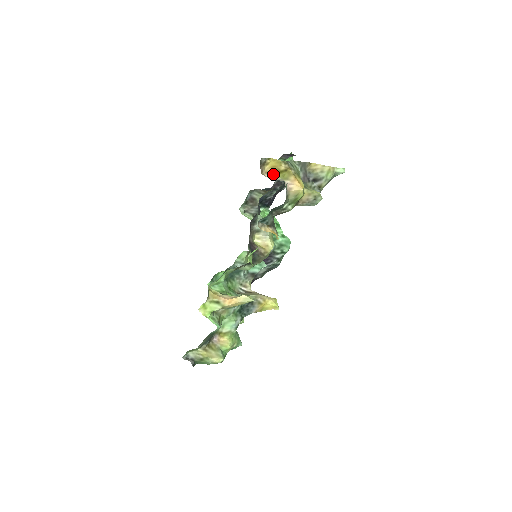
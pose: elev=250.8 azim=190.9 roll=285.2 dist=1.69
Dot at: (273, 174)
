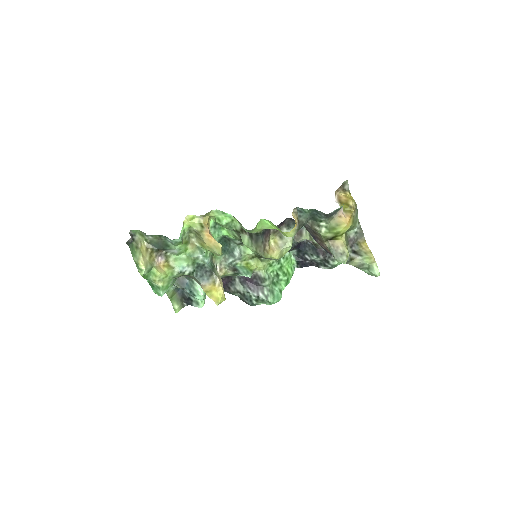
Dot at: (341, 201)
